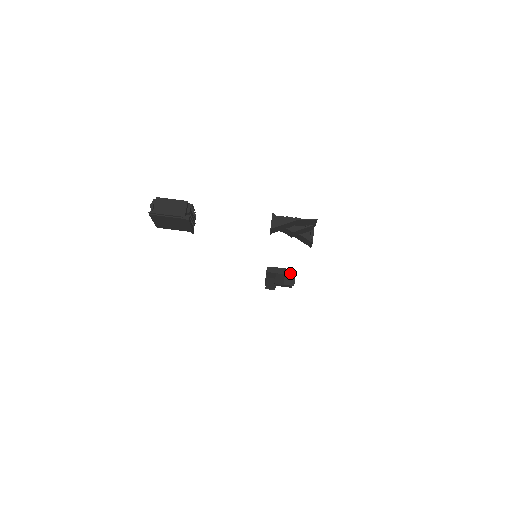
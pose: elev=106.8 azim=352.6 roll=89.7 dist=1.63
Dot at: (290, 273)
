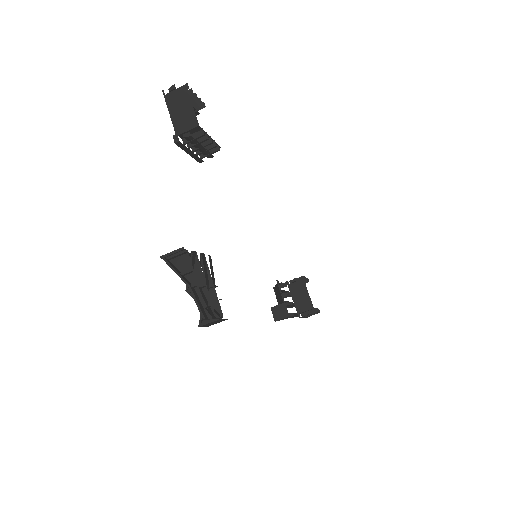
Dot at: (308, 308)
